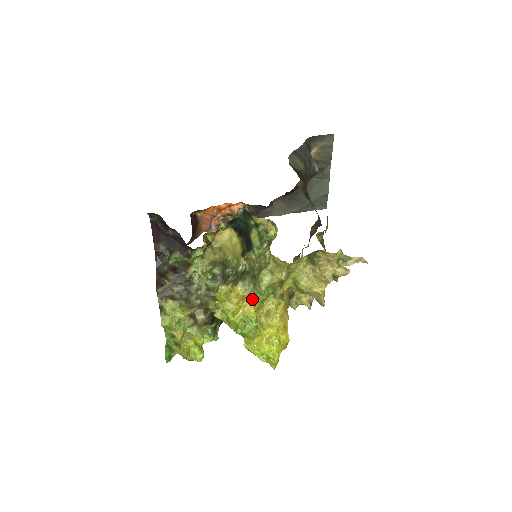
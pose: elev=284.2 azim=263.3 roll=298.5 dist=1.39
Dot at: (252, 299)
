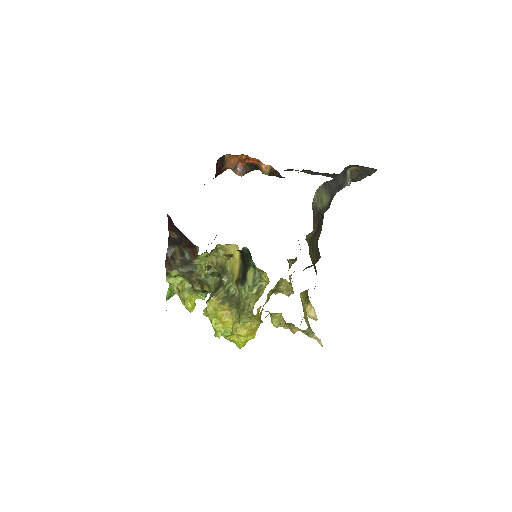
Dot at: (232, 319)
